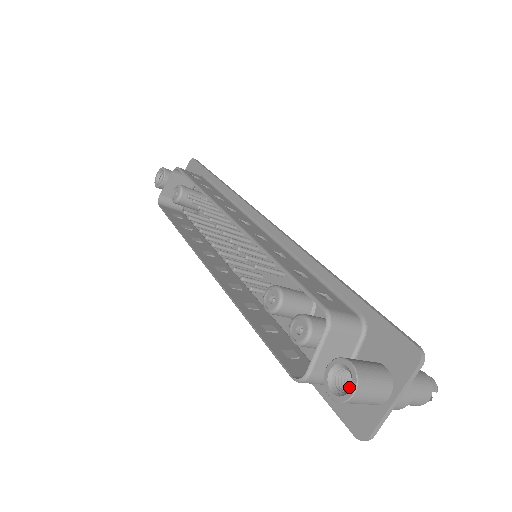
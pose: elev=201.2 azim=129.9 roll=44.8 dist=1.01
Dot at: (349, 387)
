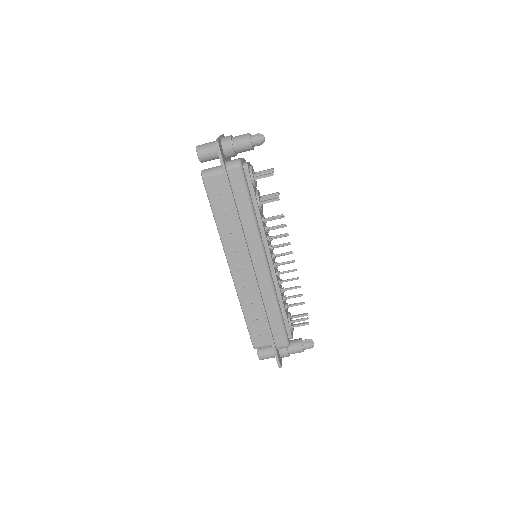
Dot at: (209, 155)
